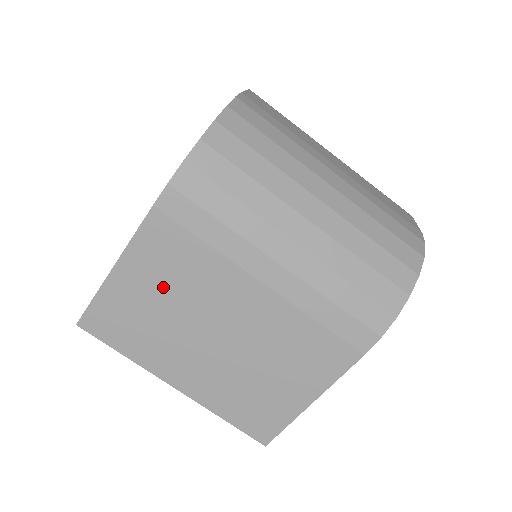
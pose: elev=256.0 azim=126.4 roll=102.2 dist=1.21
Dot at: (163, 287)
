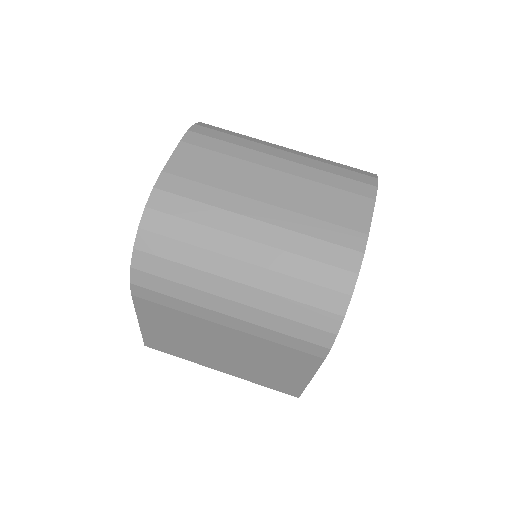
Dot at: (172, 330)
